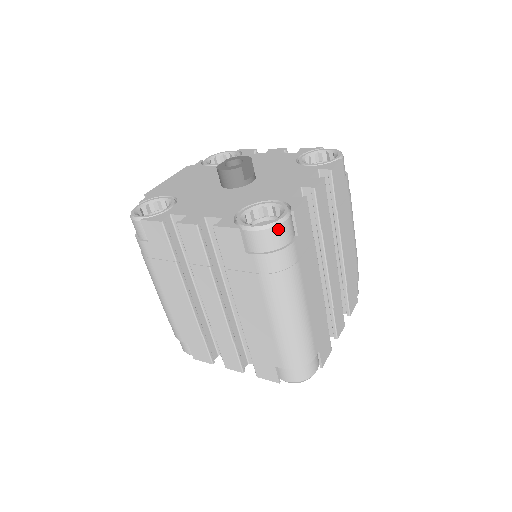
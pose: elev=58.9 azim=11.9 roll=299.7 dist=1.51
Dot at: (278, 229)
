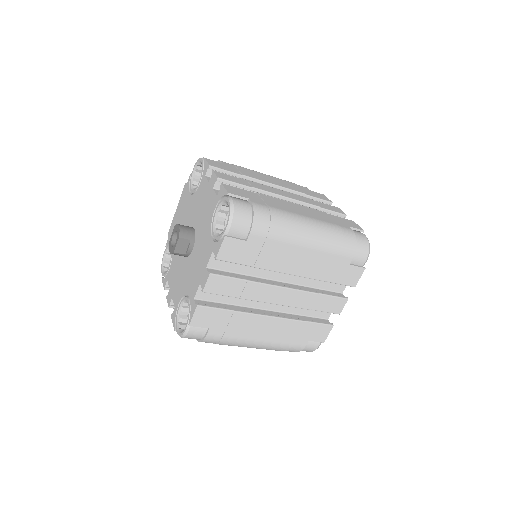
Dot at: (188, 337)
